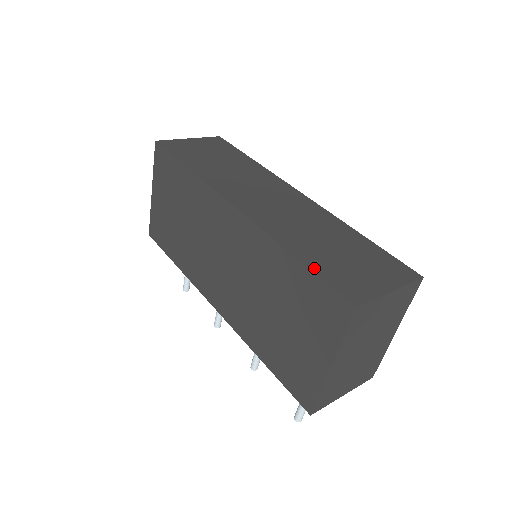
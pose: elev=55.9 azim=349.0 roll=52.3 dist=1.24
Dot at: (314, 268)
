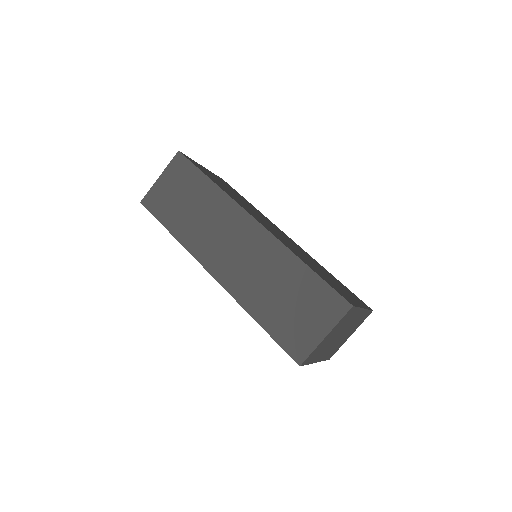
Dot at: (271, 333)
